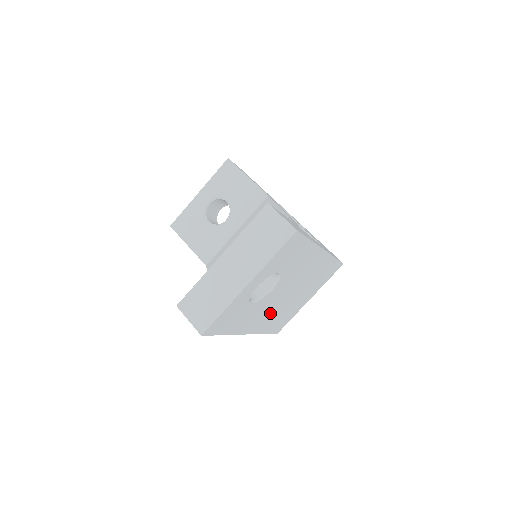
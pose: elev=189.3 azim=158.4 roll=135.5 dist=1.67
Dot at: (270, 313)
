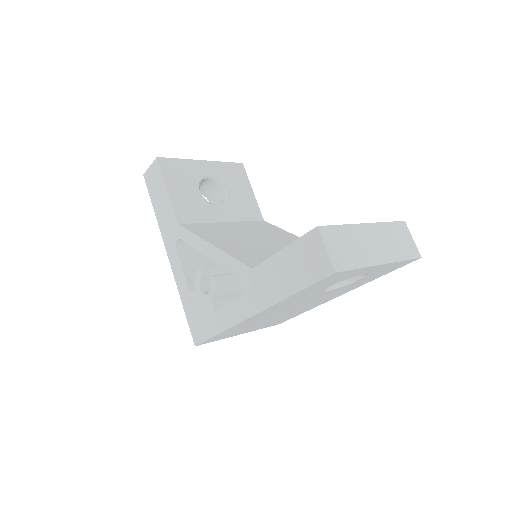
Dot at: (271, 313)
